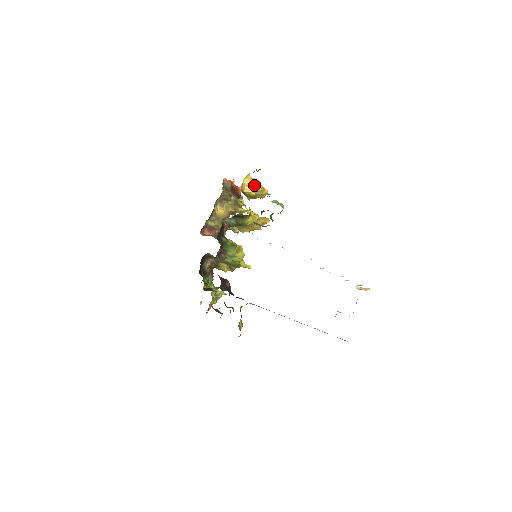
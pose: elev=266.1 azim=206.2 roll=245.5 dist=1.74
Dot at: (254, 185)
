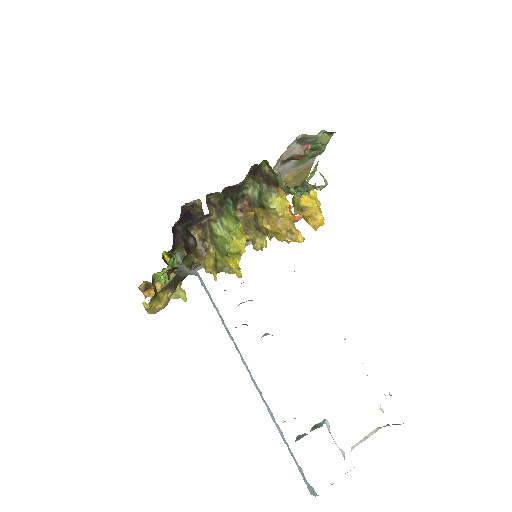
Dot at: (311, 196)
